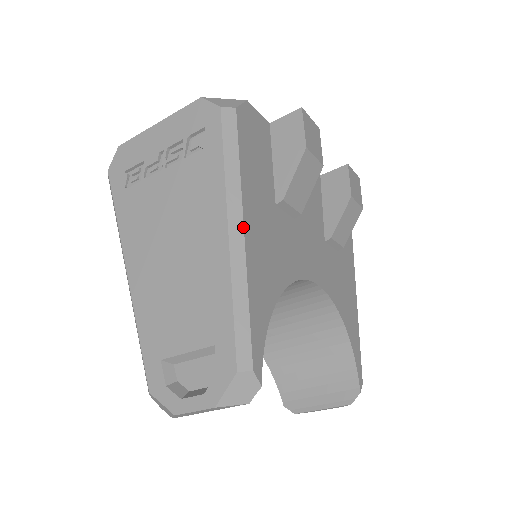
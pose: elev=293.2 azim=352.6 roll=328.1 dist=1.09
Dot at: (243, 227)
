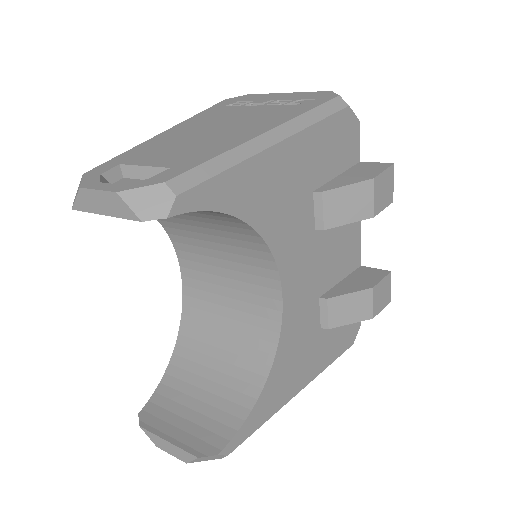
Dot at: (279, 141)
